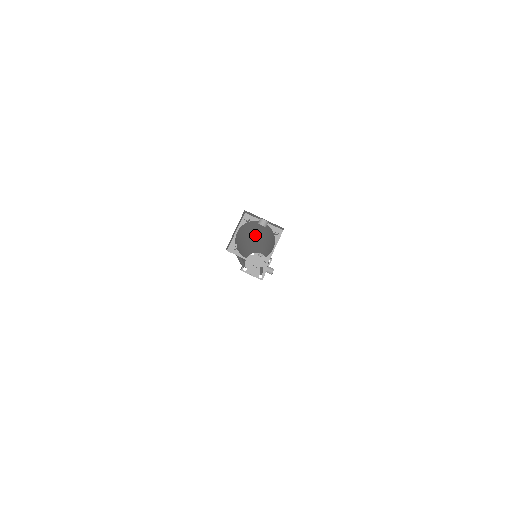
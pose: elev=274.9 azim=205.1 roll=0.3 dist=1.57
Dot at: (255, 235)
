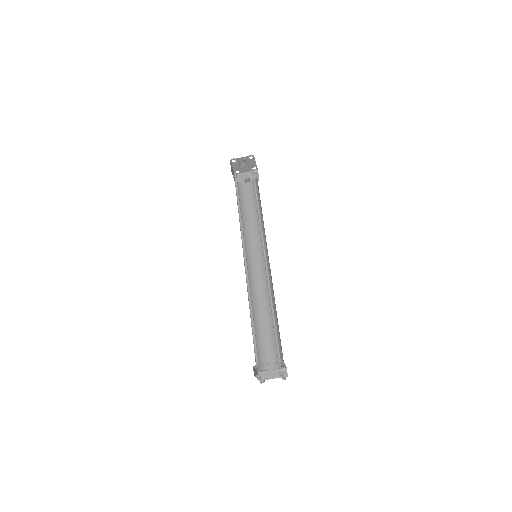
Dot at: occluded
